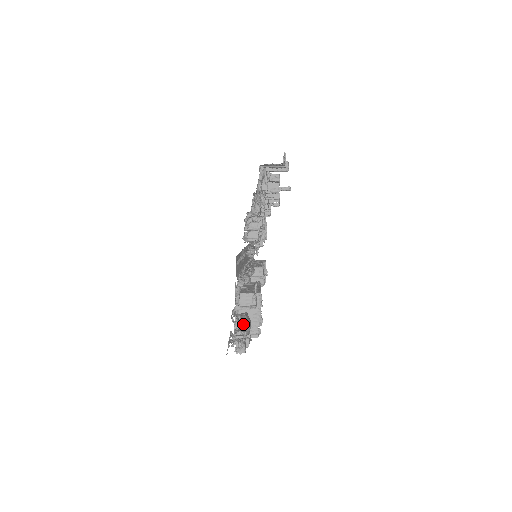
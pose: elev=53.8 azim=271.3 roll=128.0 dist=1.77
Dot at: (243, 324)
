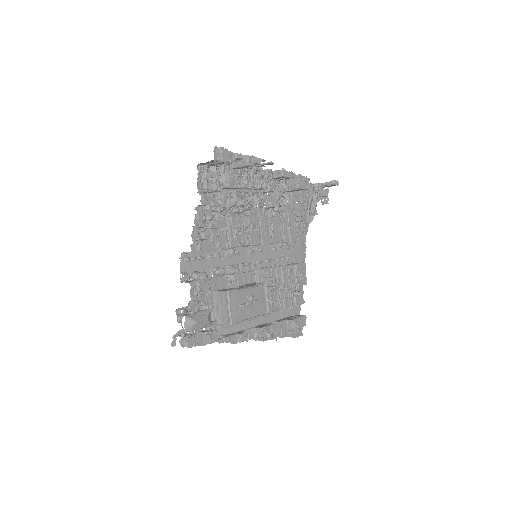
Dot at: (218, 322)
